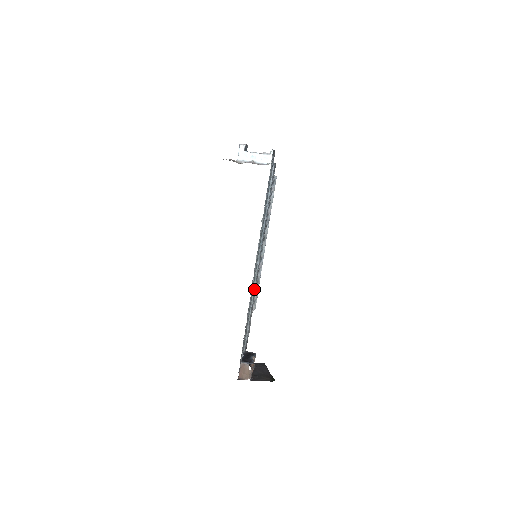
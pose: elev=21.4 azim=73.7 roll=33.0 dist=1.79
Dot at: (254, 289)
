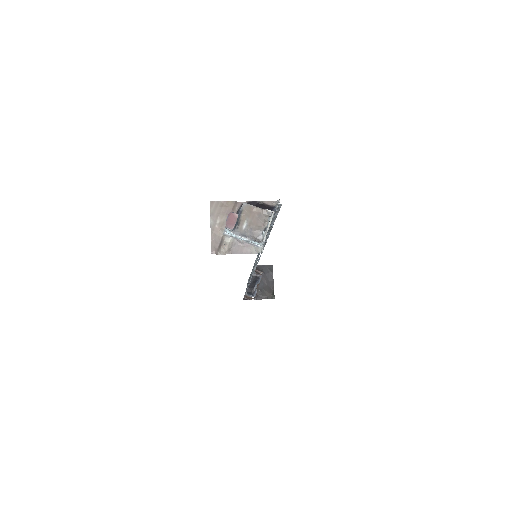
Dot at: occluded
